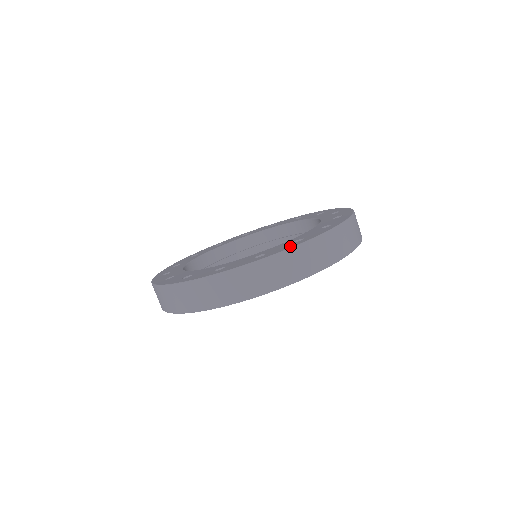
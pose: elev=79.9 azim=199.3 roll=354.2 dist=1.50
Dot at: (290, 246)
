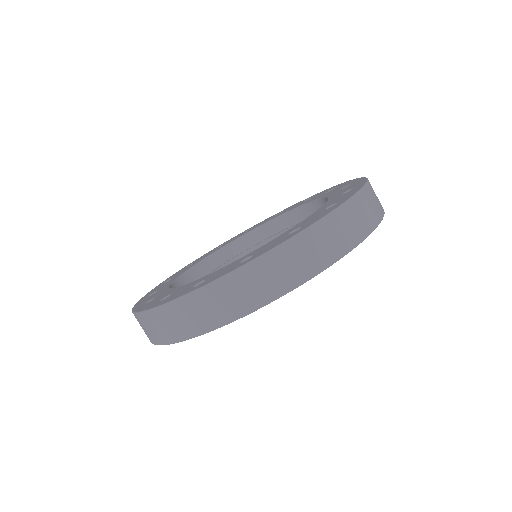
Dot at: (282, 240)
